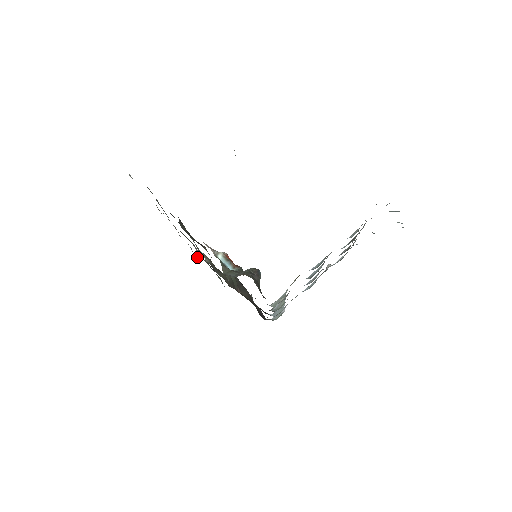
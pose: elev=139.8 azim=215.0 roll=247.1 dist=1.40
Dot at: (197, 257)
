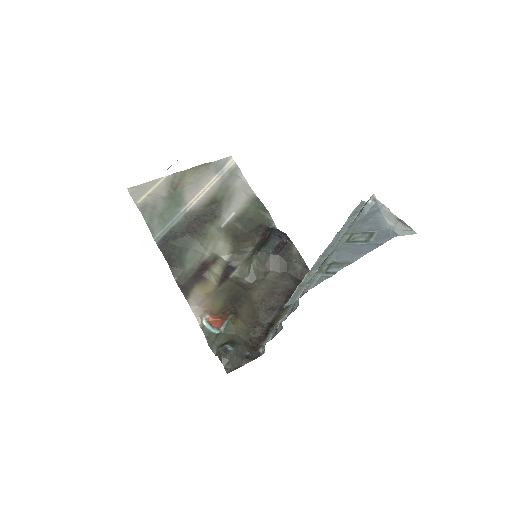
Dot at: (246, 182)
